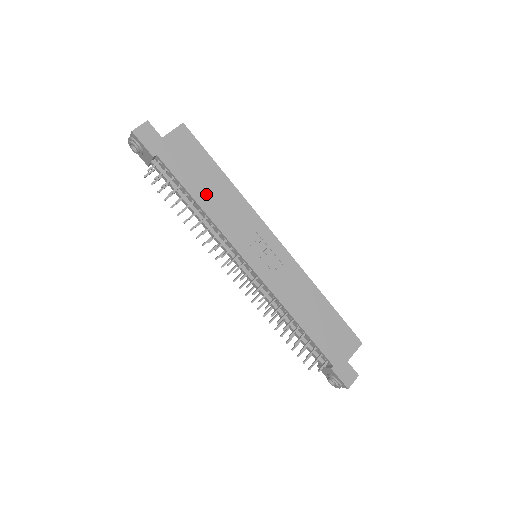
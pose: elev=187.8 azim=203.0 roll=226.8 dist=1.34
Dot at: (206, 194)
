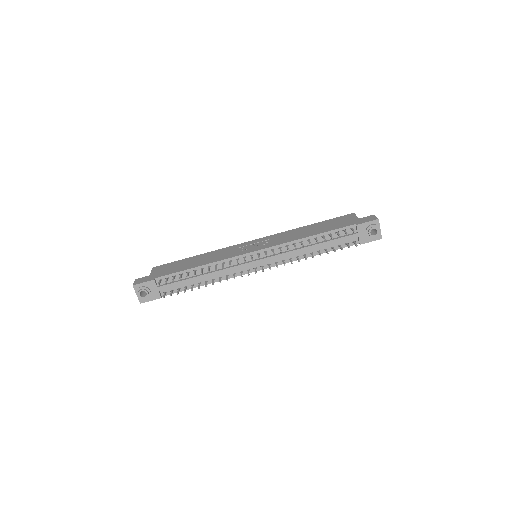
Dot at: (196, 263)
